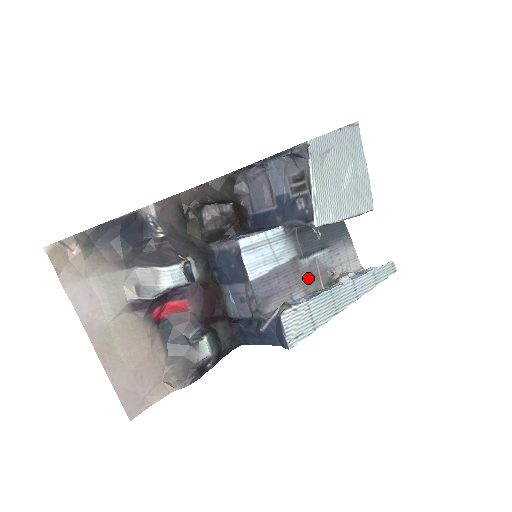
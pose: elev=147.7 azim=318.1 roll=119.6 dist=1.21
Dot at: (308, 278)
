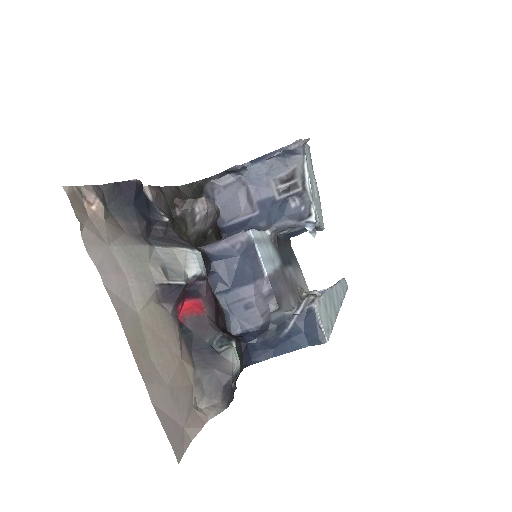
Dot at: (292, 289)
